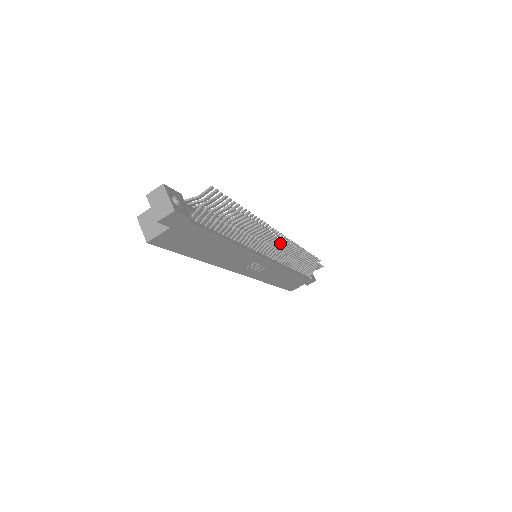
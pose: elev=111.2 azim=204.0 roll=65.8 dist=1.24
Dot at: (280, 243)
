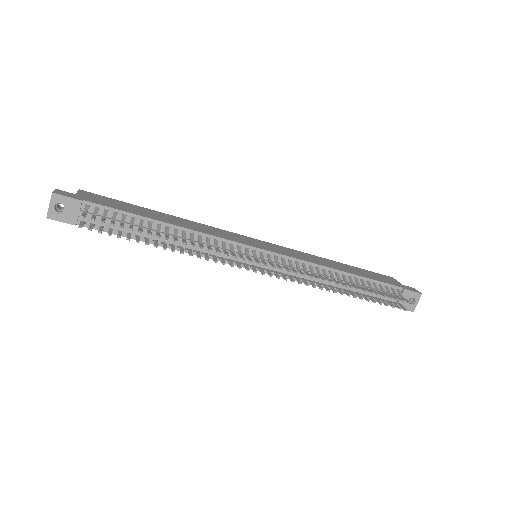
Dot at: (253, 270)
